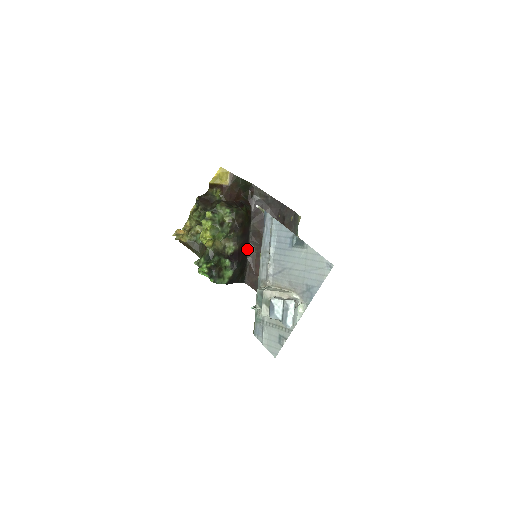
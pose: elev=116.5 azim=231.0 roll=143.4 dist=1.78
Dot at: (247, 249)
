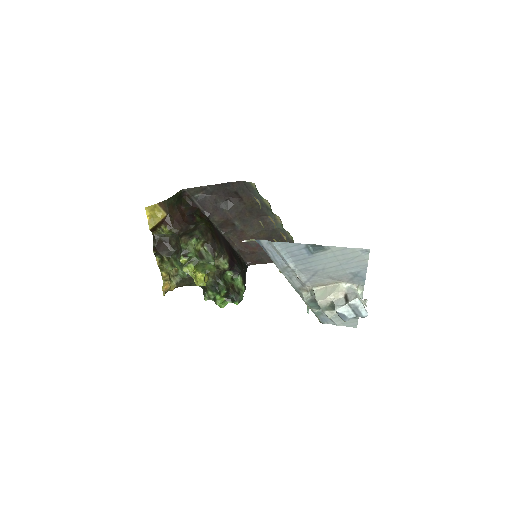
Dot at: (228, 243)
